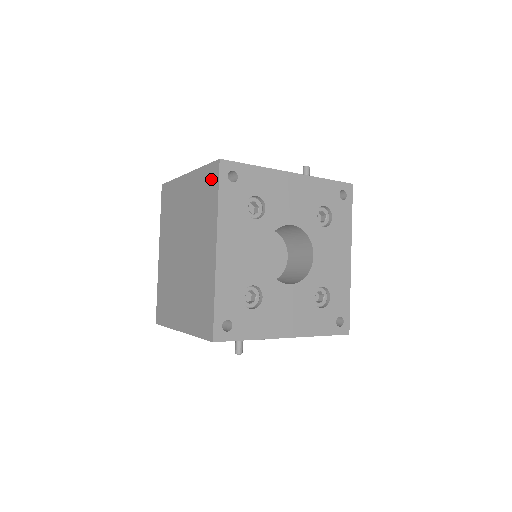
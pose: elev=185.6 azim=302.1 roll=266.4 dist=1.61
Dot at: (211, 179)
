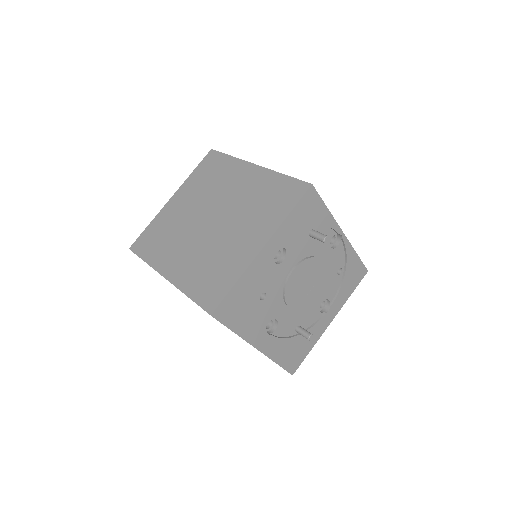
Dot at: (211, 161)
